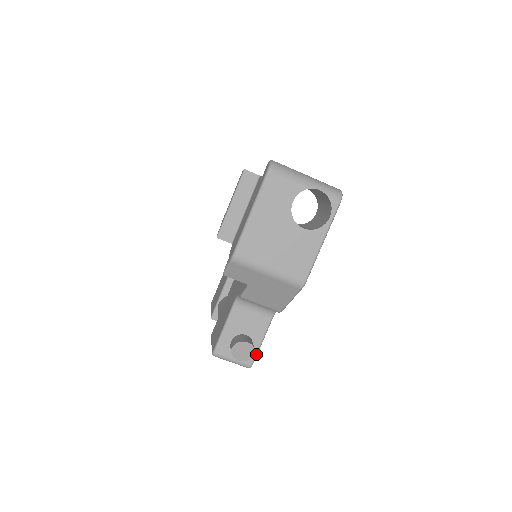
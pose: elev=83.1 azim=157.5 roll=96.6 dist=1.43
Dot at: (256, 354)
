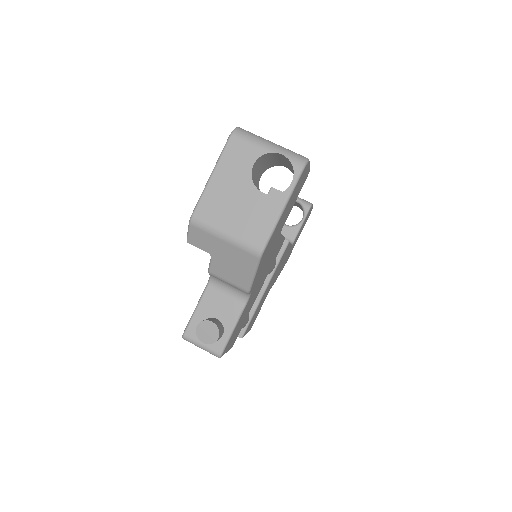
Dot at: (226, 342)
